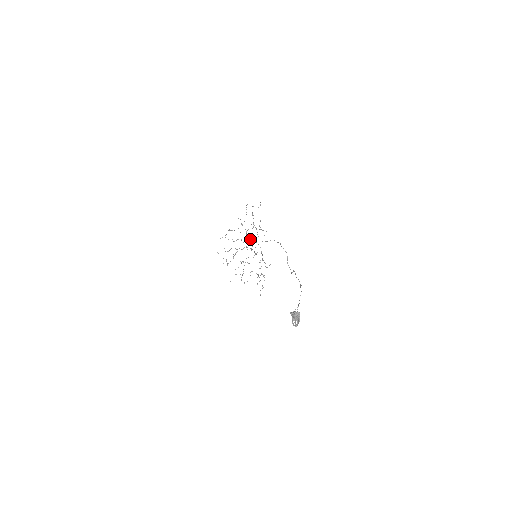
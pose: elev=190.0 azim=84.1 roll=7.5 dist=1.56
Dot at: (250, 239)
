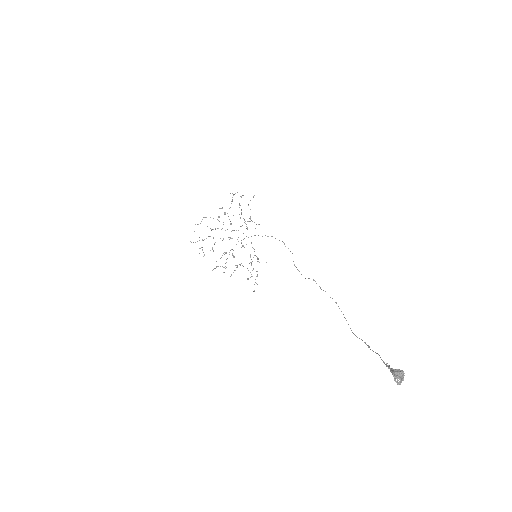
Dot at: occluded
